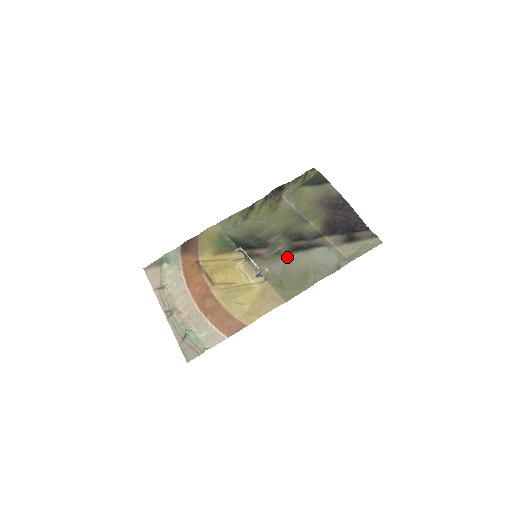
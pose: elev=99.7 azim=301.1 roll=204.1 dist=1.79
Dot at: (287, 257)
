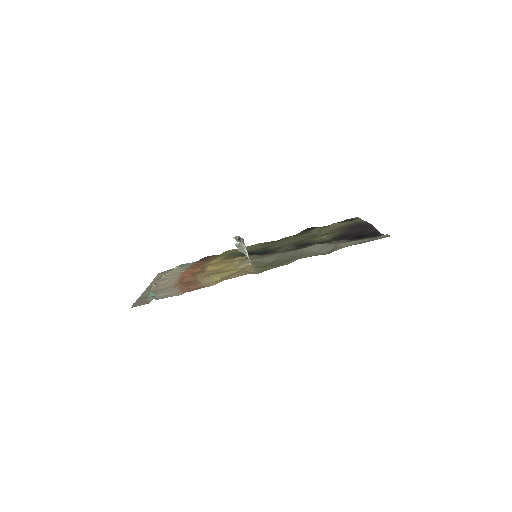
Dot at: (284, 252)
